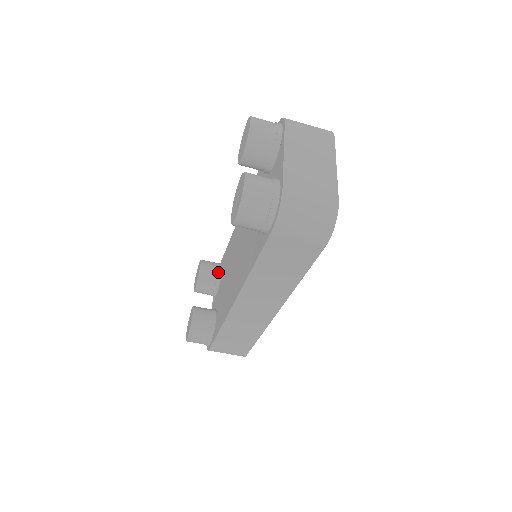
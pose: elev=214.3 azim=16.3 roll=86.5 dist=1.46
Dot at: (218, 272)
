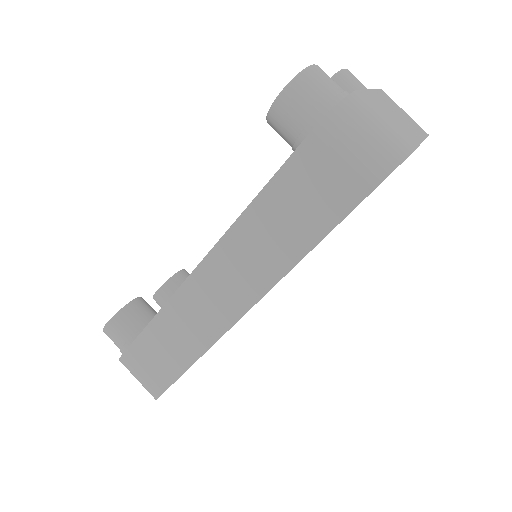
Dot at: occluded
